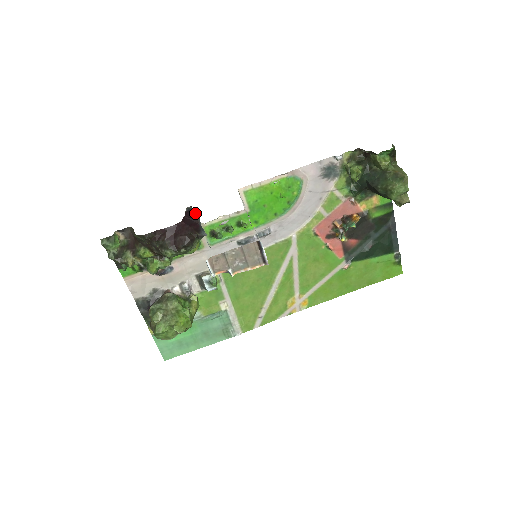
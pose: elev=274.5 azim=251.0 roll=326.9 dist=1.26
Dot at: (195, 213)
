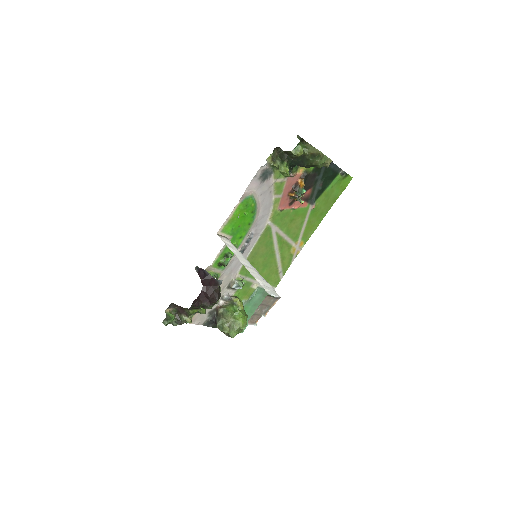
Dot at: (205, 272)
